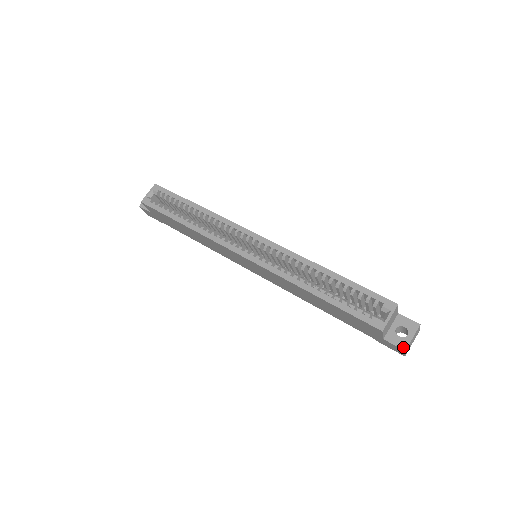
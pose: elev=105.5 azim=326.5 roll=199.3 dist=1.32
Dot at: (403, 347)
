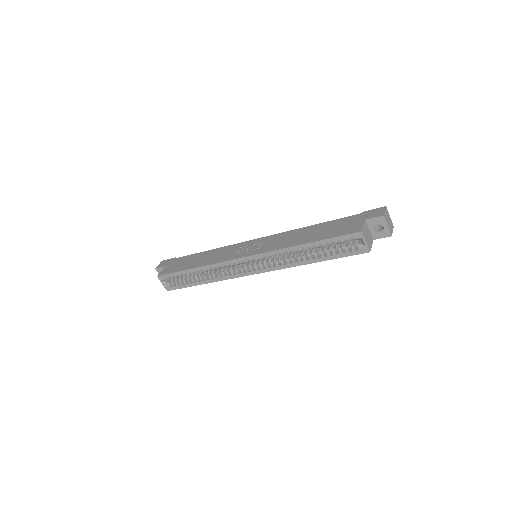
Dot at: (388, 235)
